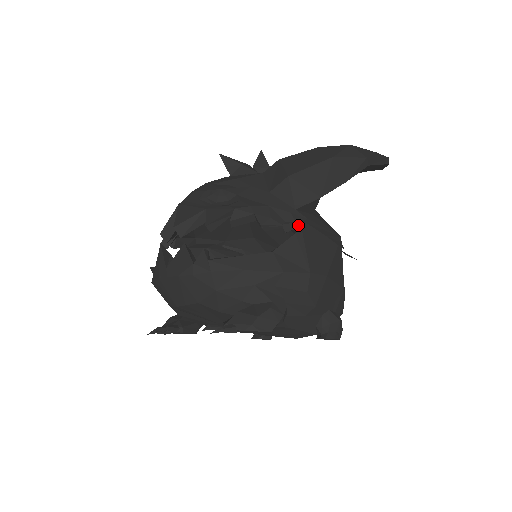
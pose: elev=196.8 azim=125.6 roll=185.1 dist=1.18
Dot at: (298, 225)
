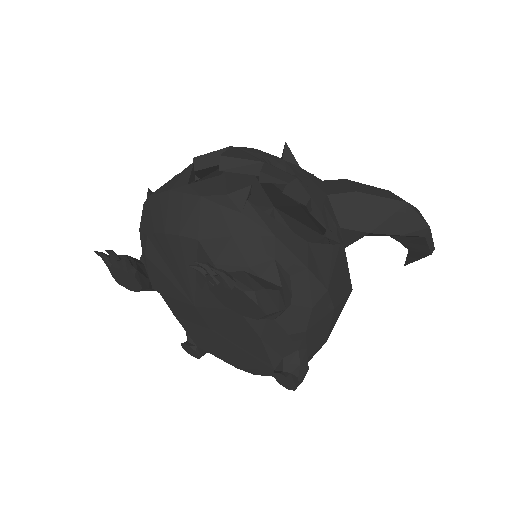
Dot at: (339, 240)
